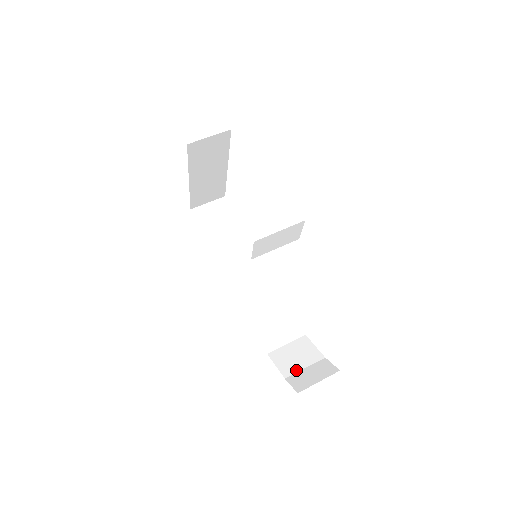
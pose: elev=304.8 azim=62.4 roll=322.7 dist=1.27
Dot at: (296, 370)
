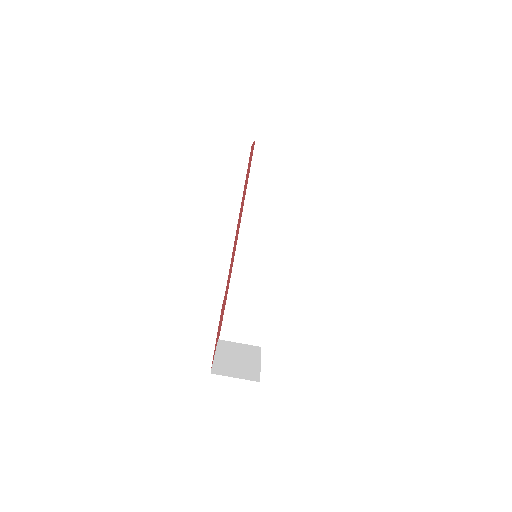
Dot at: (232, 335)
